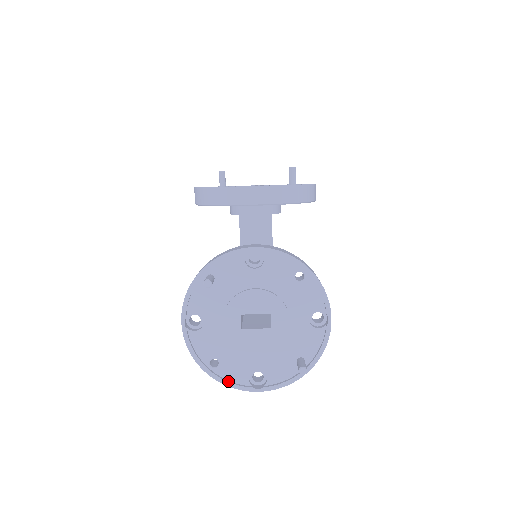
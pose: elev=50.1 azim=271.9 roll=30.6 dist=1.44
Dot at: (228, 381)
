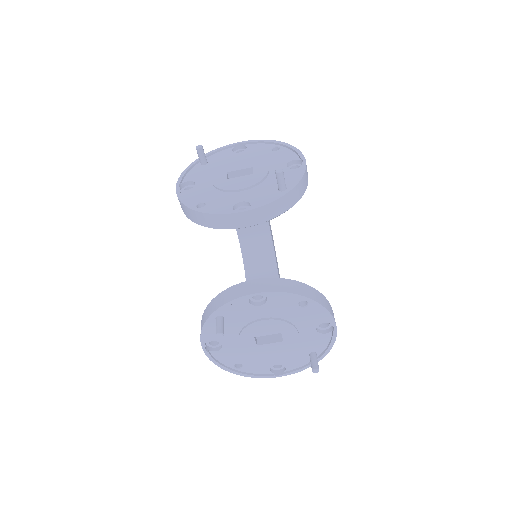
Dot at: (253, 375)
